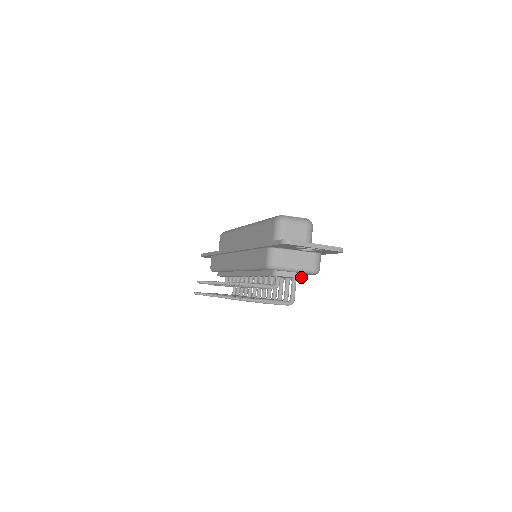
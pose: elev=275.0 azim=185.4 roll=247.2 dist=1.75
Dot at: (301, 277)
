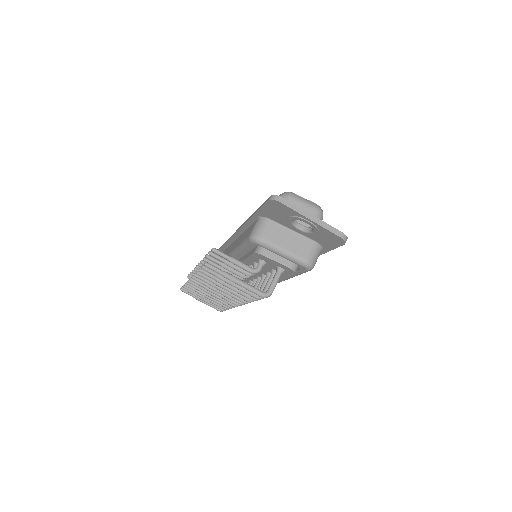
Dot at: (288, 266)
